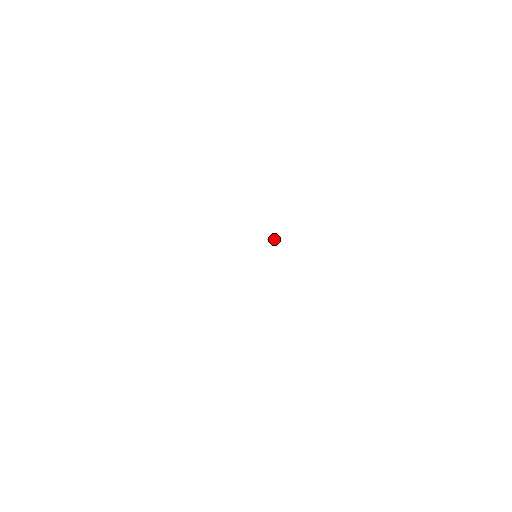
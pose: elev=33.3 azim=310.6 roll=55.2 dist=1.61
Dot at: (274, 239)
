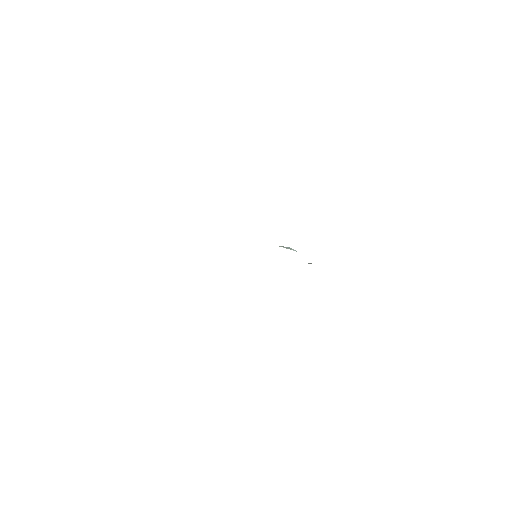
Dot at: (293, 250)
